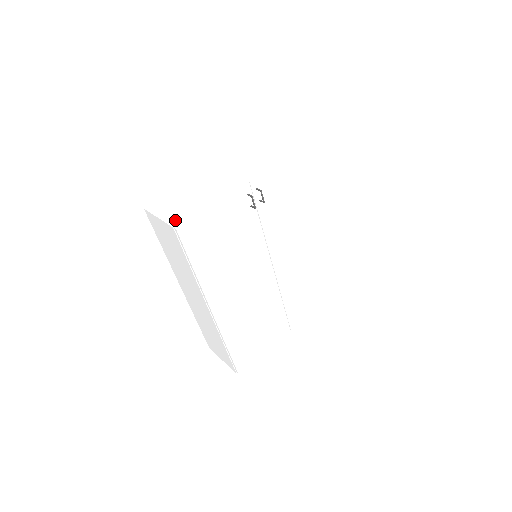
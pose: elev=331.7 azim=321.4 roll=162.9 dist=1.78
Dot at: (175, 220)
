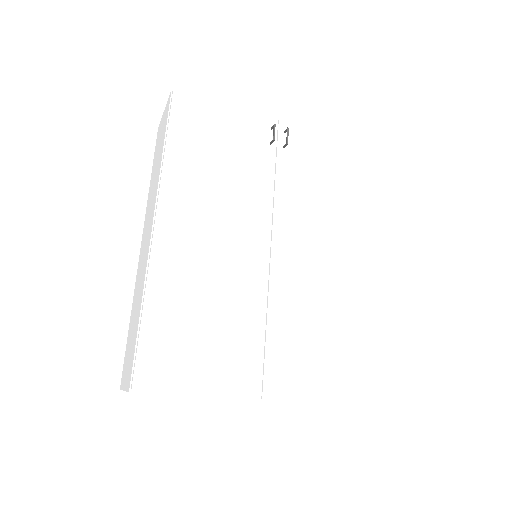
Dot at: occluded
